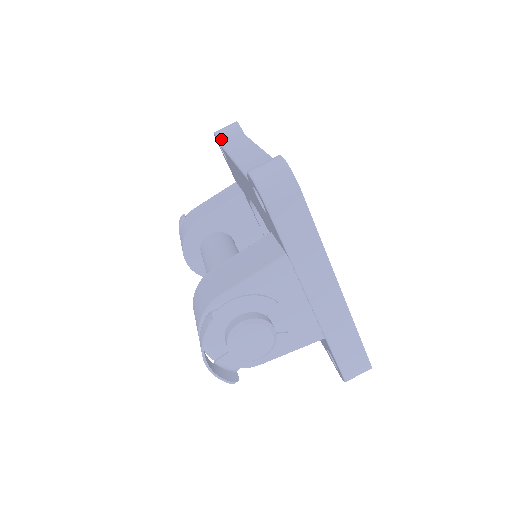
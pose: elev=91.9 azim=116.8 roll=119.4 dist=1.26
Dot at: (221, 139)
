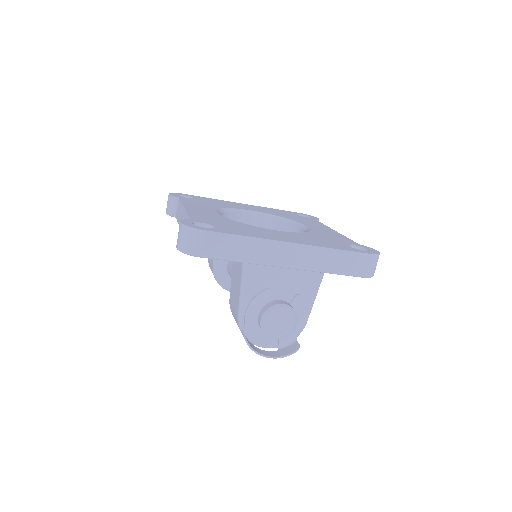
Dot at: (171, 214)
